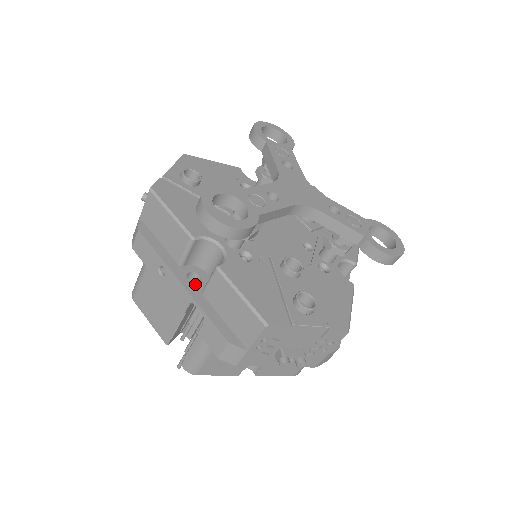
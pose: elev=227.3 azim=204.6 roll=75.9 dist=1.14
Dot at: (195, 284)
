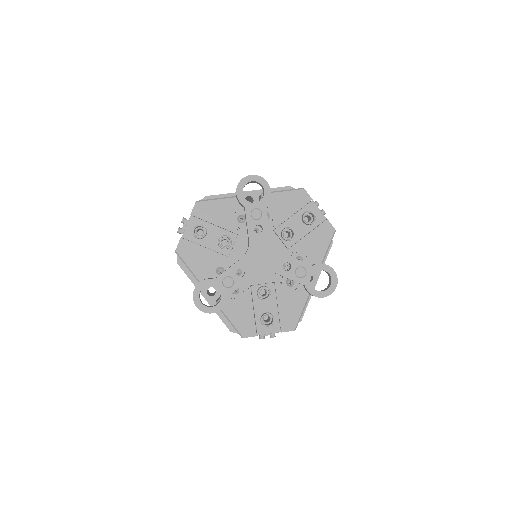
Dot at: (212, 296)
